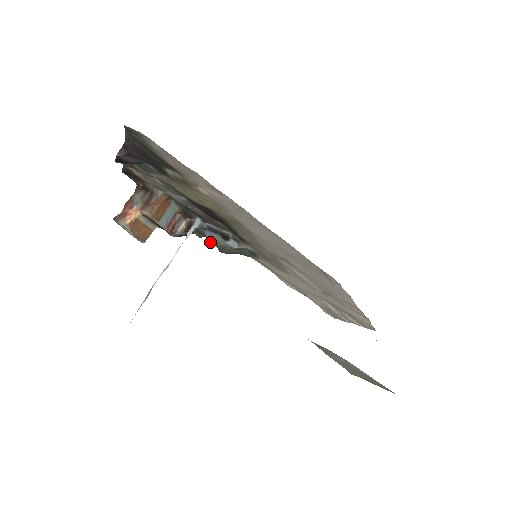
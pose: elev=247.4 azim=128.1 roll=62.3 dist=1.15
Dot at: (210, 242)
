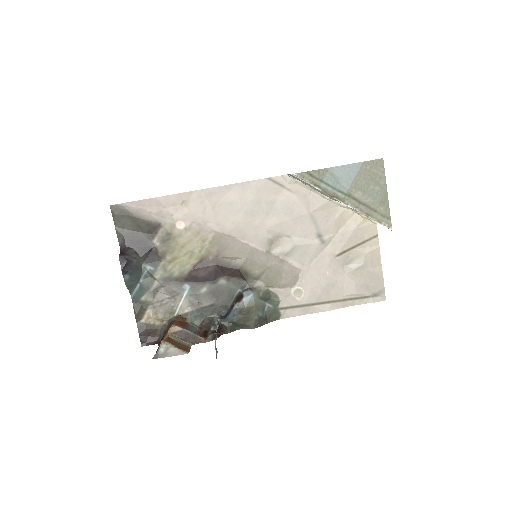
Dot at: (239, 324)
